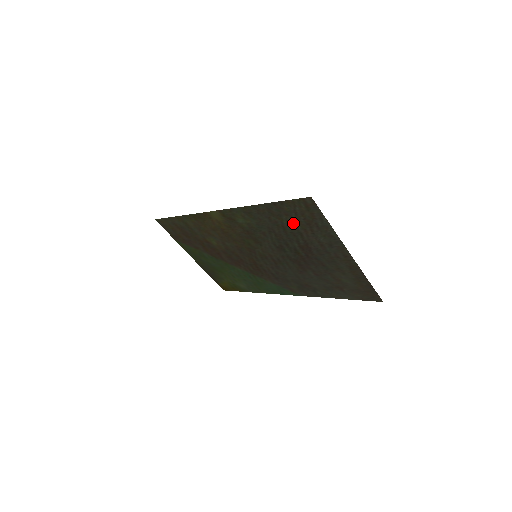
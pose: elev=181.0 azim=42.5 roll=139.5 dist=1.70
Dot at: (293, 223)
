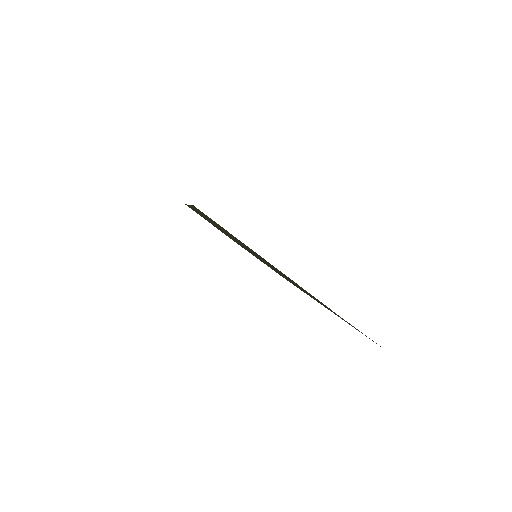
Dot at: occluded
